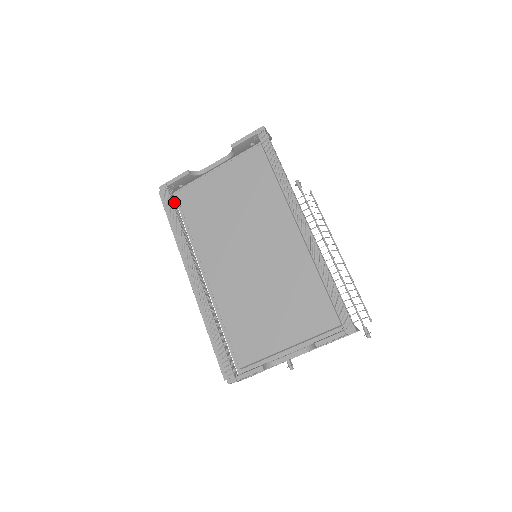
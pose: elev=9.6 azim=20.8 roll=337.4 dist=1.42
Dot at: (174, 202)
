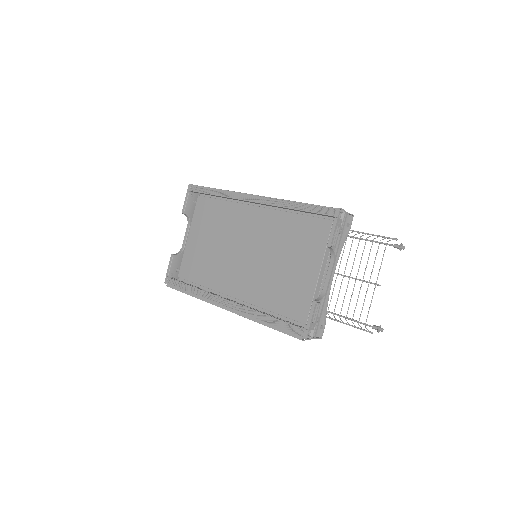
Dot at: (180, 281)
